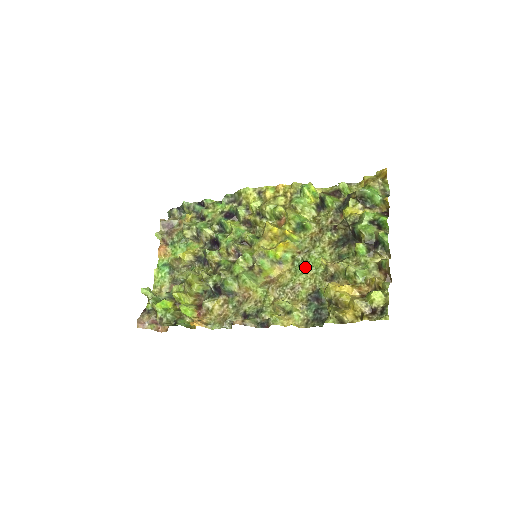
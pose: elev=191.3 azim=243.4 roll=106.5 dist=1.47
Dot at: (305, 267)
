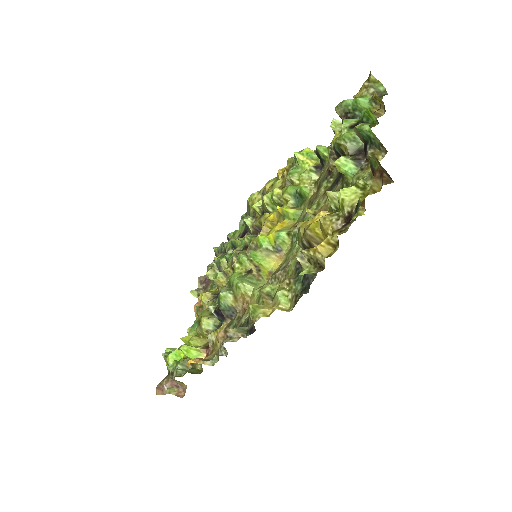
Dot at: occluded
